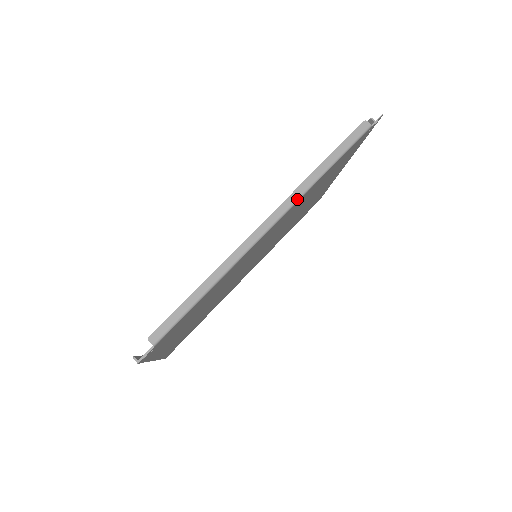
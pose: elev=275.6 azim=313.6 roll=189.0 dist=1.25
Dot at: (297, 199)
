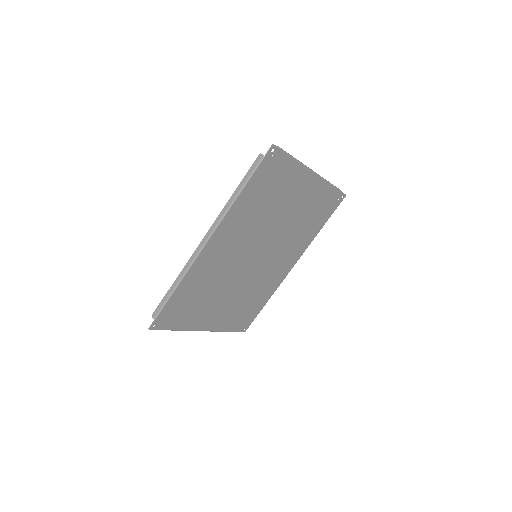
Dot at: (219, 221)
